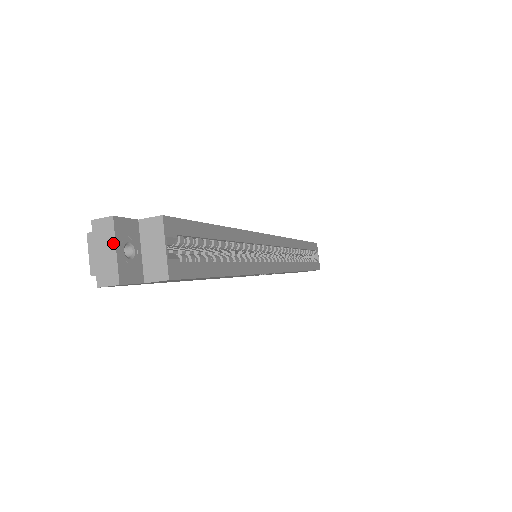
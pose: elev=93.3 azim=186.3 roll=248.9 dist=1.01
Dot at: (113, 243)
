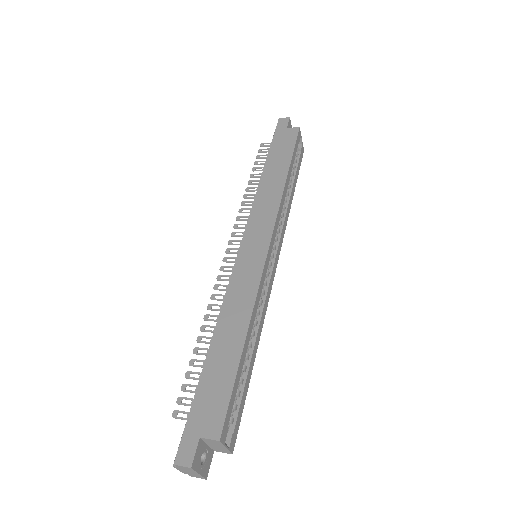
Dot at: (196, 473)
